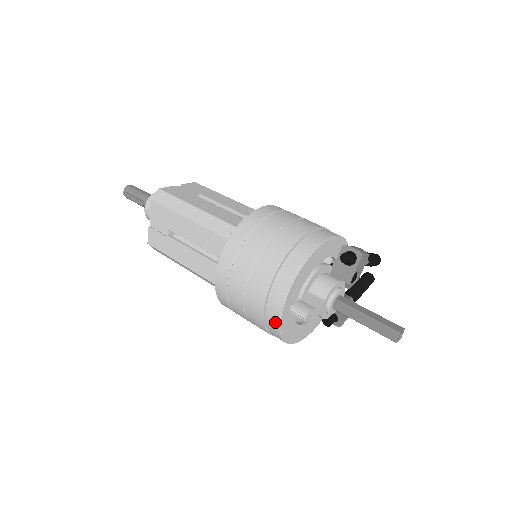
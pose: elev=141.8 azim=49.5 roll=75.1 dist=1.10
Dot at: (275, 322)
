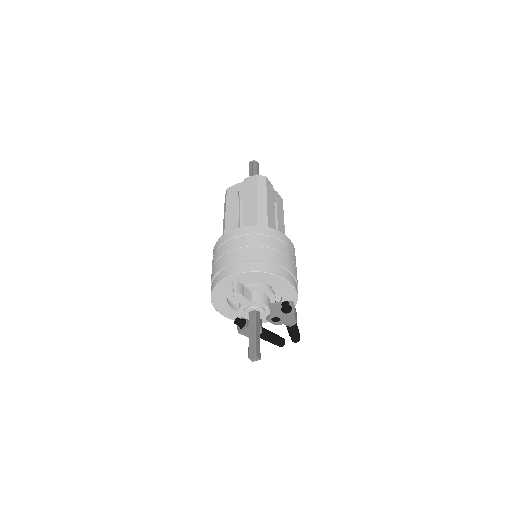
Dot at: (222, 277)
